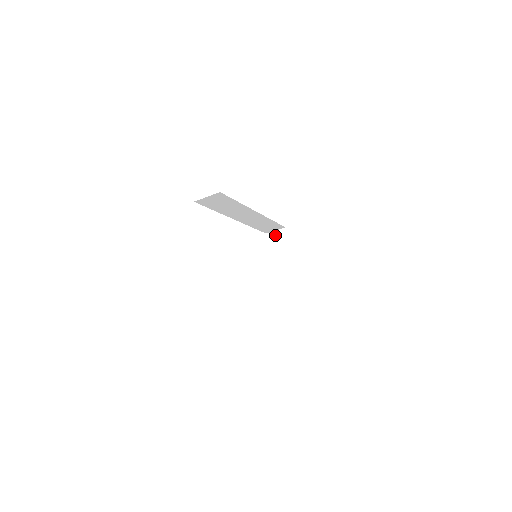
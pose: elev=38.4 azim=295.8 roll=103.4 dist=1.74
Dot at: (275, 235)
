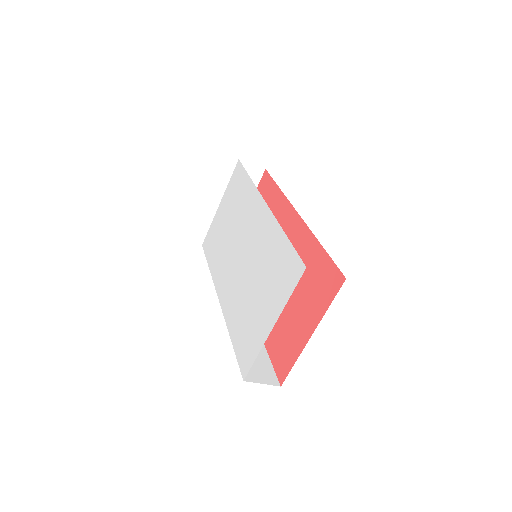
Dot at: (248, 169)
